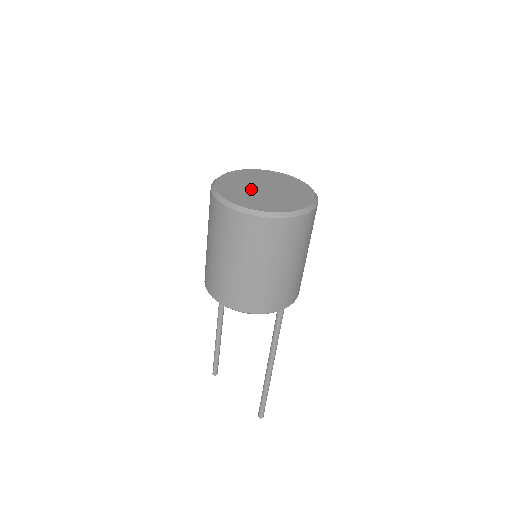
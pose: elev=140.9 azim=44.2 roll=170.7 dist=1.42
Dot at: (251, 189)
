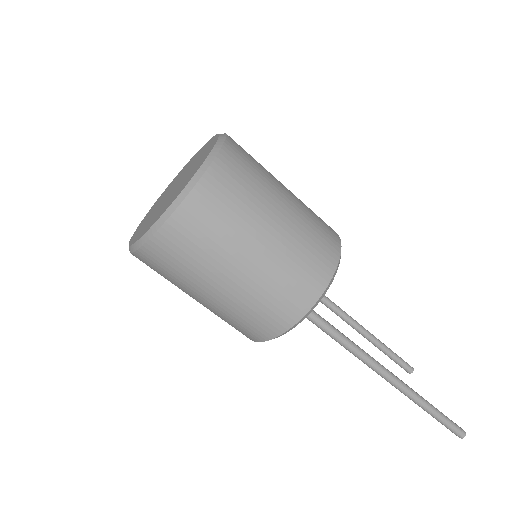
Dot at: (161, 201)
